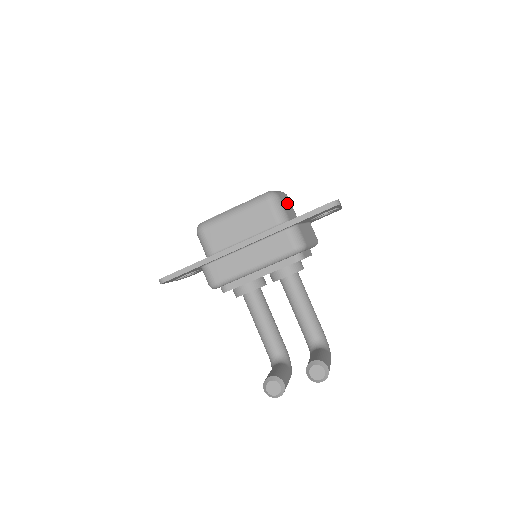
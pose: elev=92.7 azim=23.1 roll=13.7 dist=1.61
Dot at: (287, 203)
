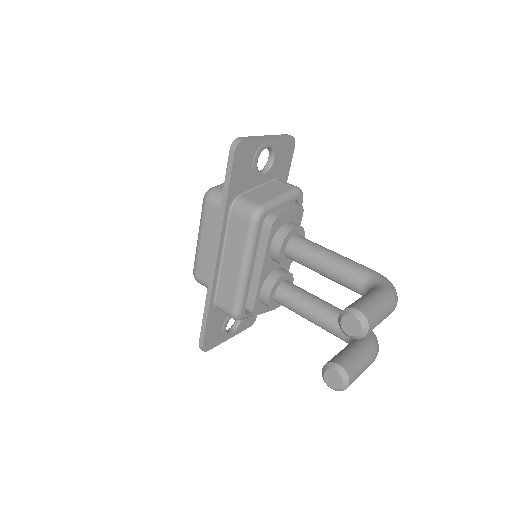
Dot at: occluded
